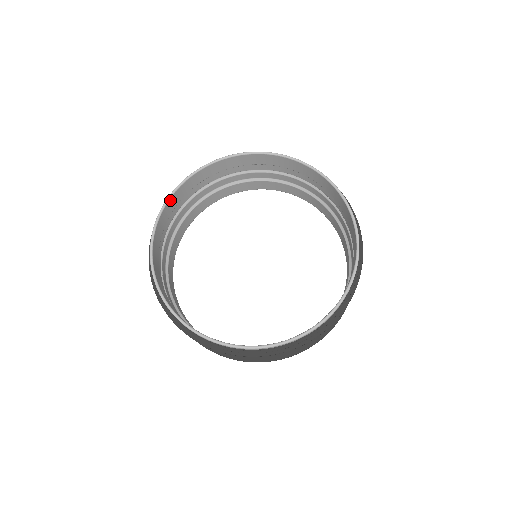
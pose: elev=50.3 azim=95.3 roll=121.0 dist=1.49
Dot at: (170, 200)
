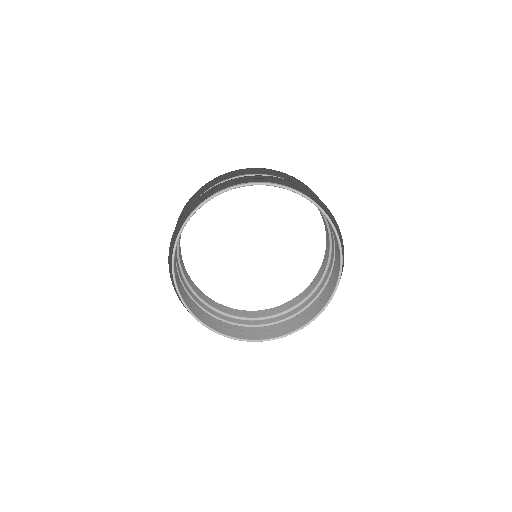
Dot at: (189, 219)
